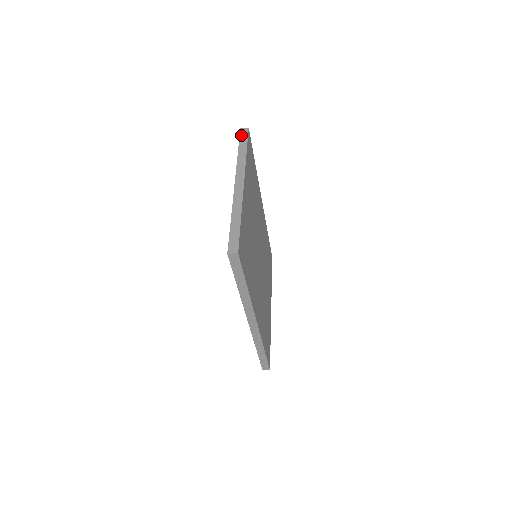
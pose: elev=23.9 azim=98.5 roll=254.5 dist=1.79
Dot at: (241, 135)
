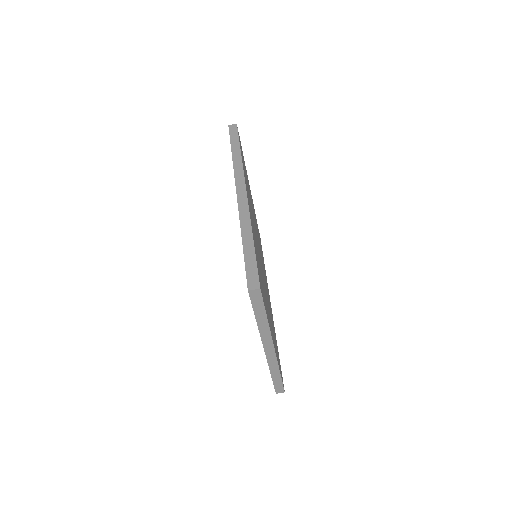
Dot at: occluded
